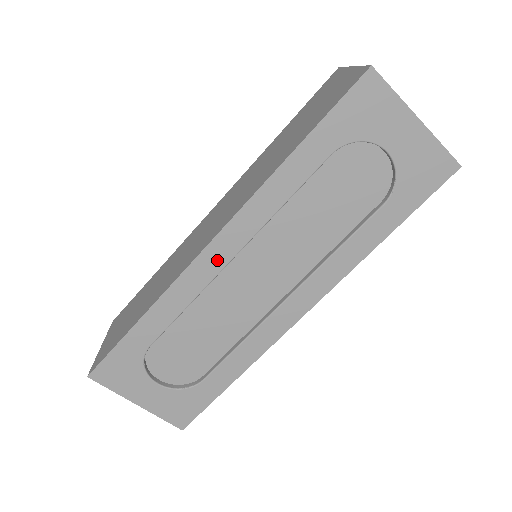
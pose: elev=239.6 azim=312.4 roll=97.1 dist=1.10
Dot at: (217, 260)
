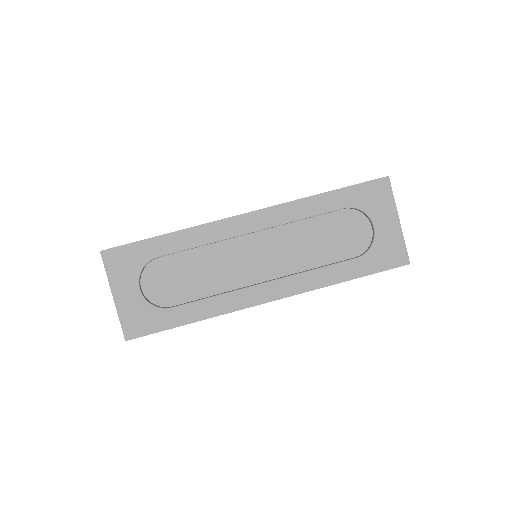
Dot at: (242, 227)
